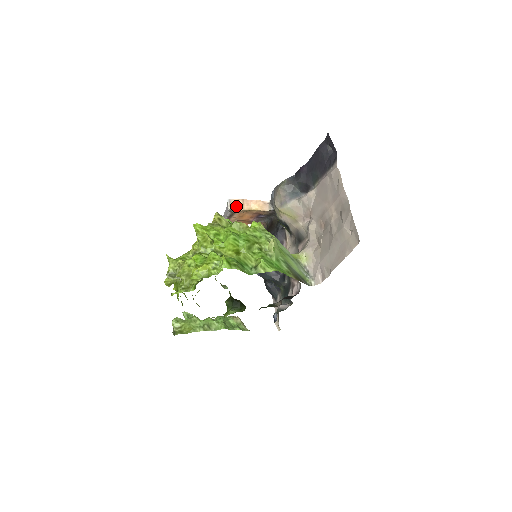
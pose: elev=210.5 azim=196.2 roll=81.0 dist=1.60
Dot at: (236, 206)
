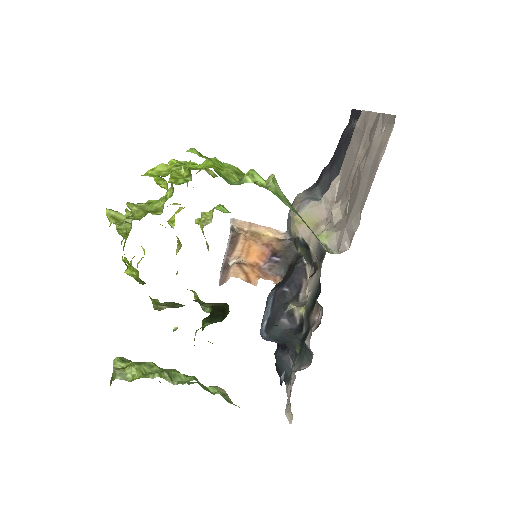
Dot at: (240, 225)
